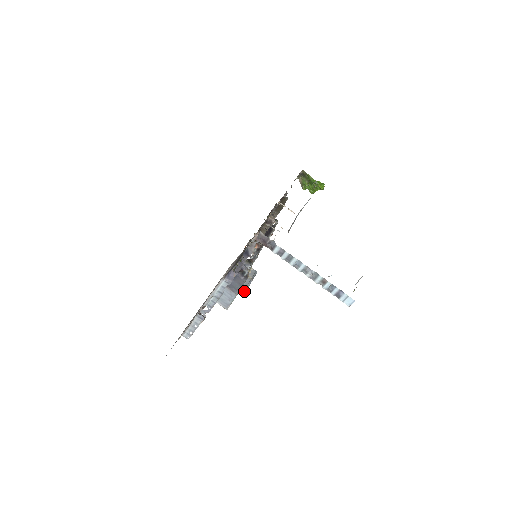
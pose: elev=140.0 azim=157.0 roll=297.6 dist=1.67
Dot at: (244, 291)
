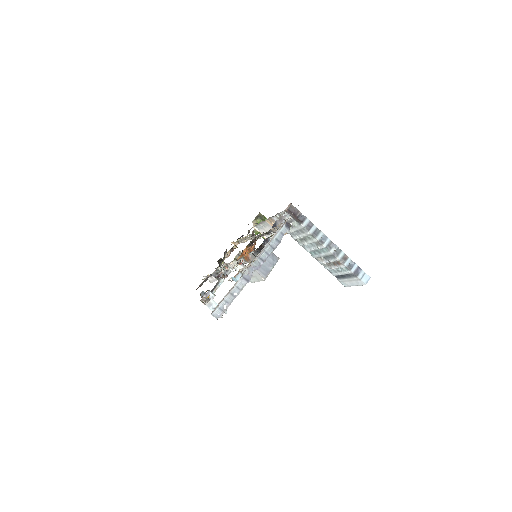
Dot at: occluded
